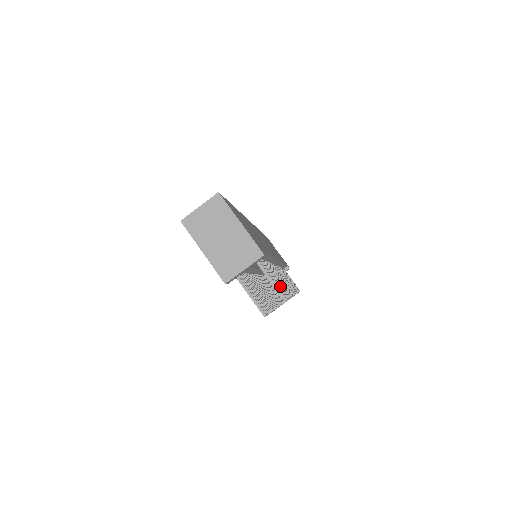
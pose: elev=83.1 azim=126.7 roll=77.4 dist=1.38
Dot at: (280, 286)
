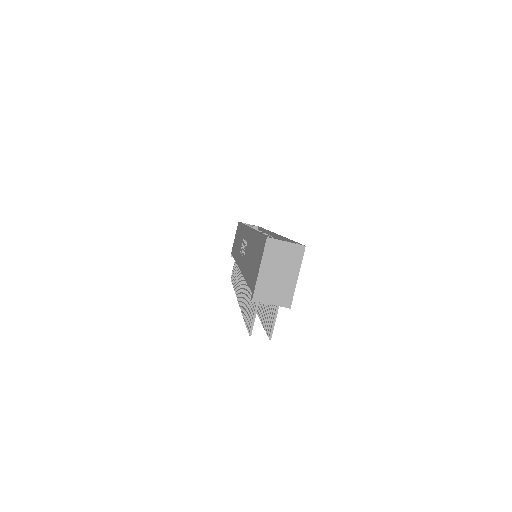
Dot at: occluded
